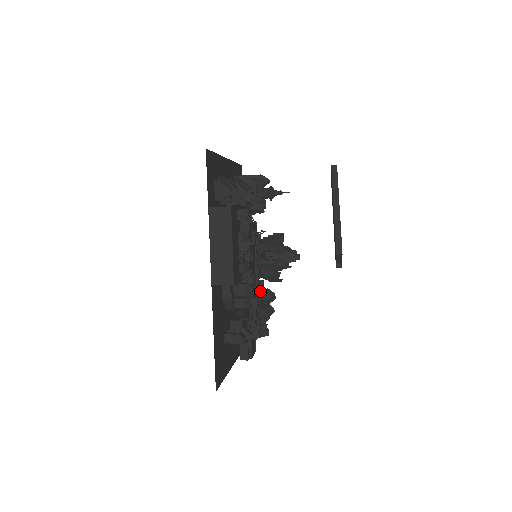
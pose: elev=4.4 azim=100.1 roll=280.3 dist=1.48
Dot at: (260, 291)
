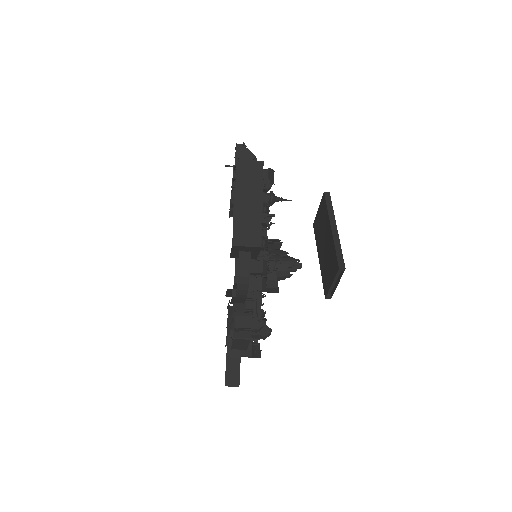
Dot at: occluded
